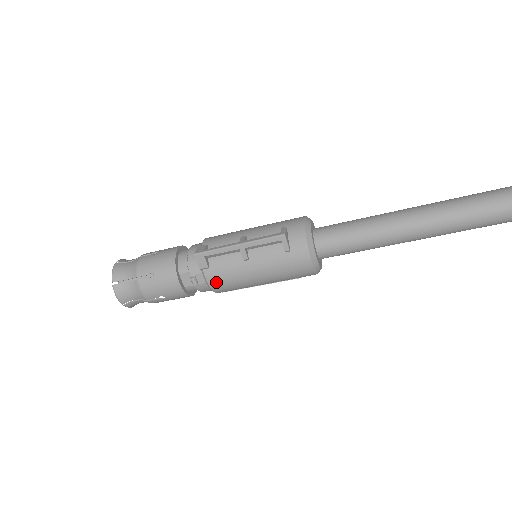
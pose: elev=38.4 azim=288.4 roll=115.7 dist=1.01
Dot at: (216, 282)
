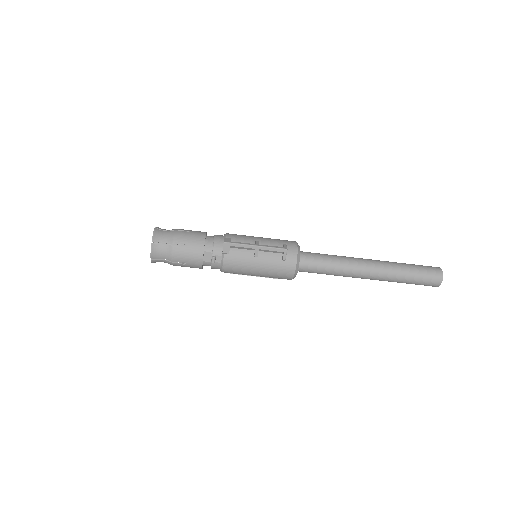
Dot at: (229, 265)
